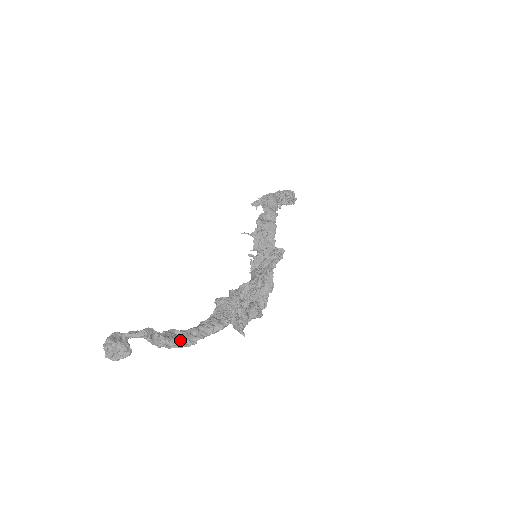
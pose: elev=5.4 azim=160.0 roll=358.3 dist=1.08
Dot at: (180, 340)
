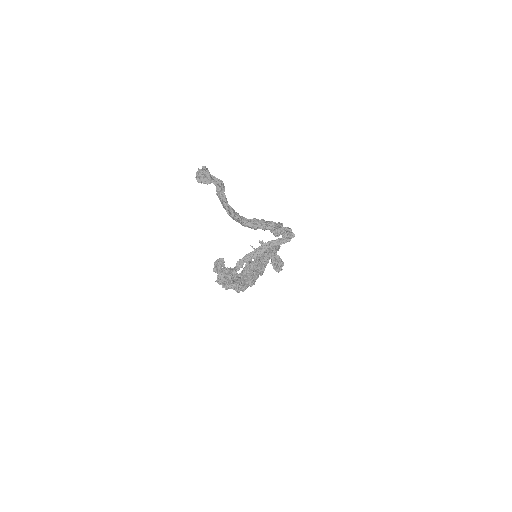
Dot at: (230, 209)
